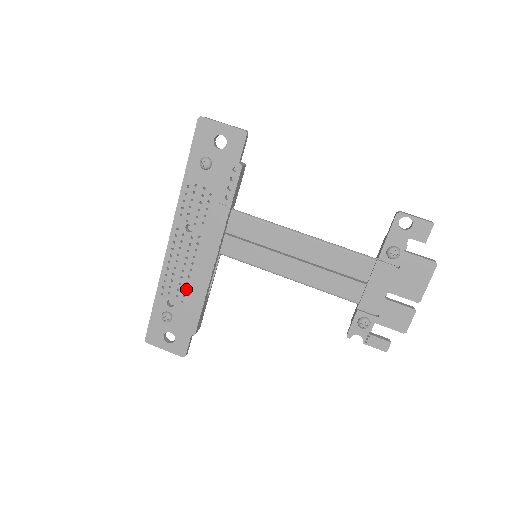
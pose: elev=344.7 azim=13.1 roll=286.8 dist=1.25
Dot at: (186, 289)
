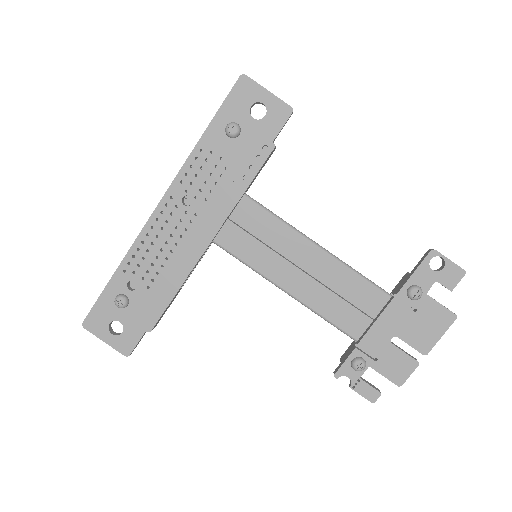
Dot at: (157, 273)
